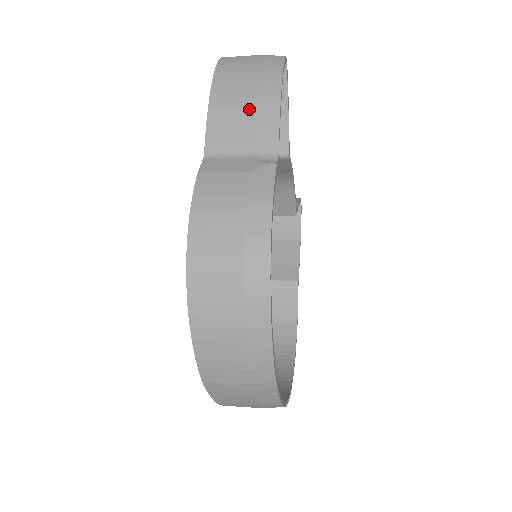
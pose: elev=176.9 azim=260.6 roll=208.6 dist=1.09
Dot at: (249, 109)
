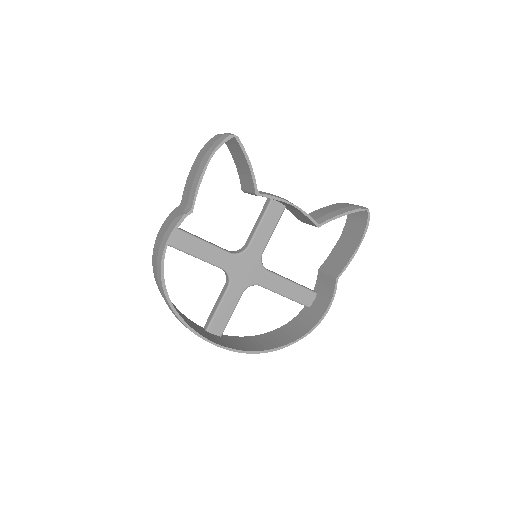
Dot at: (193, 178)
